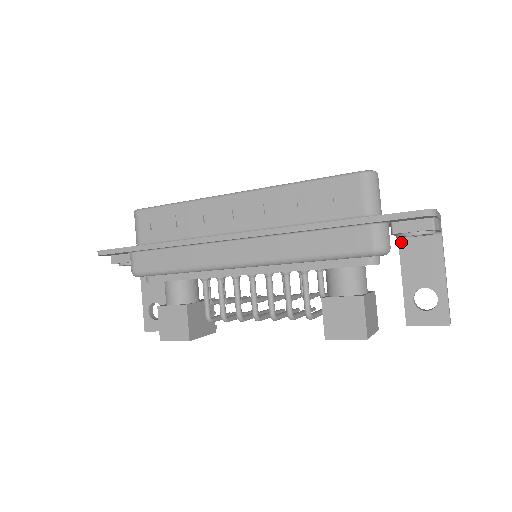
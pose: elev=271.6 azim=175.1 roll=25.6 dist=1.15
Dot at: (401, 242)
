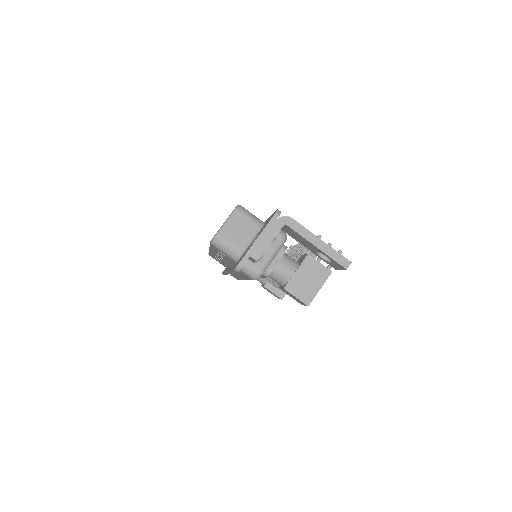
Dot at: occluded
